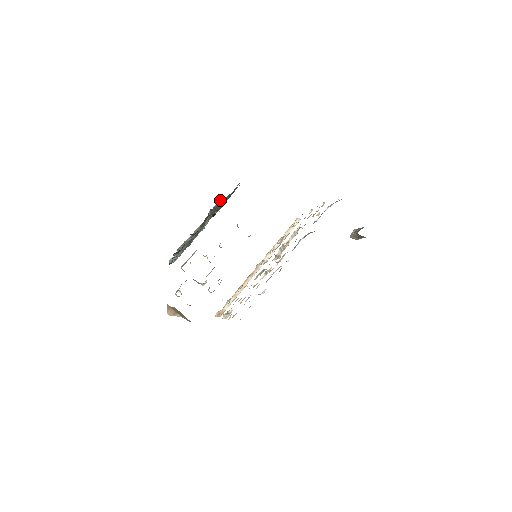
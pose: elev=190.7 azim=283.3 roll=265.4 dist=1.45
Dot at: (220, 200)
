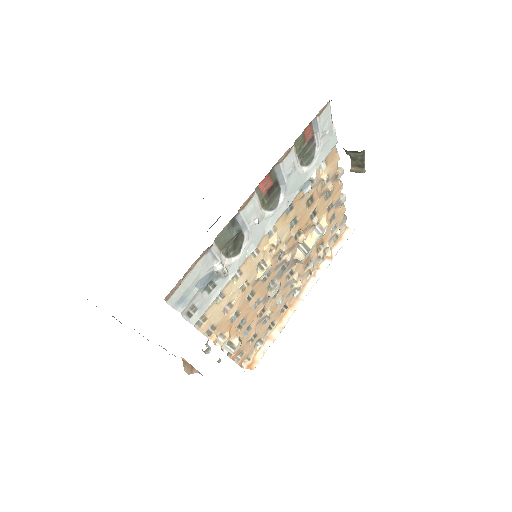
Dot at: occluded
